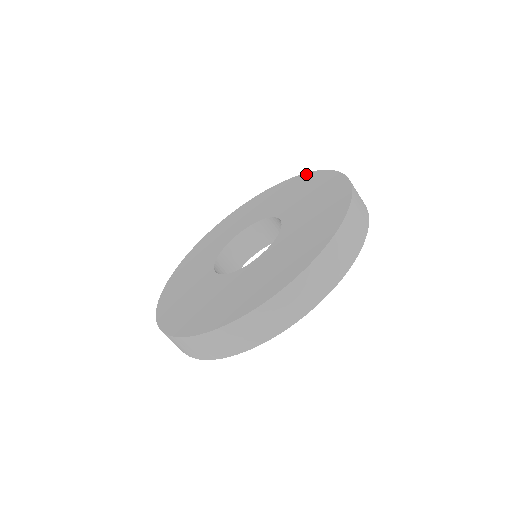
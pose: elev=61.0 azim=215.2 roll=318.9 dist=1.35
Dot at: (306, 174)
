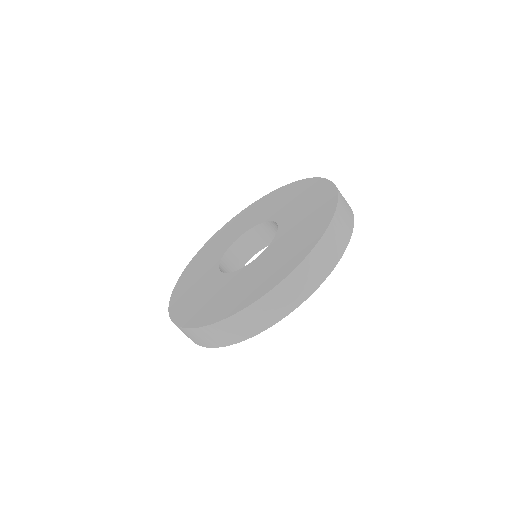
Dot at: (330, 184)
